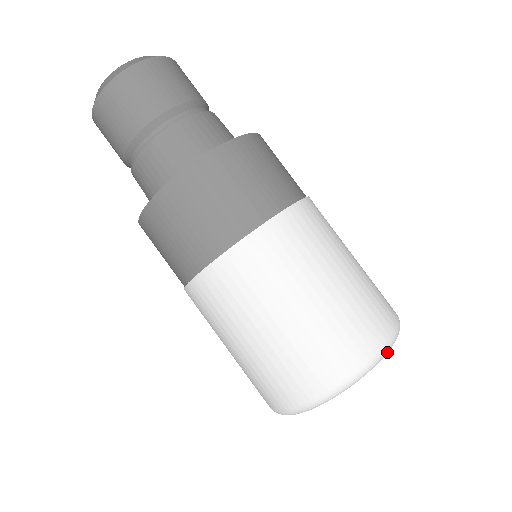
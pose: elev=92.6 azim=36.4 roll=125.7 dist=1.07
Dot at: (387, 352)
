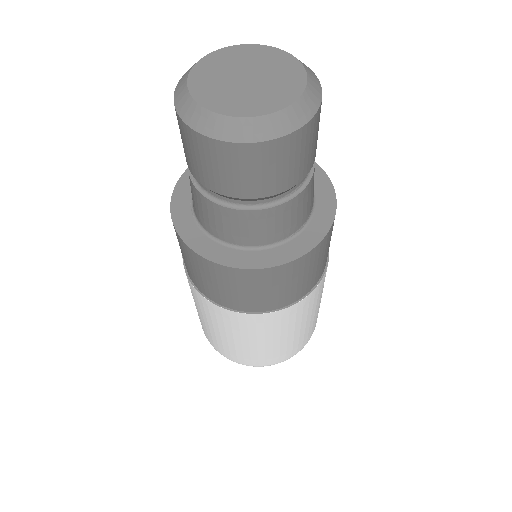
Dot at: occluded
